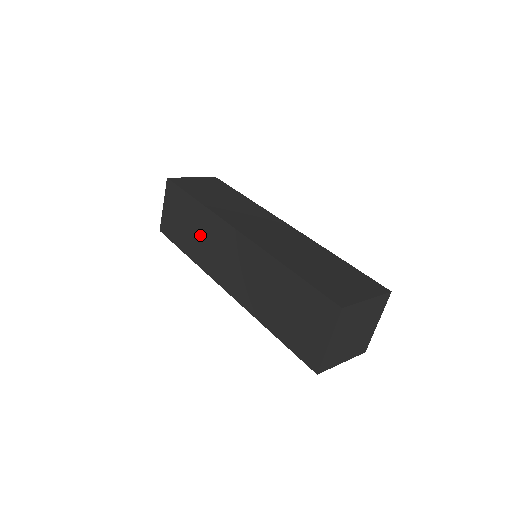
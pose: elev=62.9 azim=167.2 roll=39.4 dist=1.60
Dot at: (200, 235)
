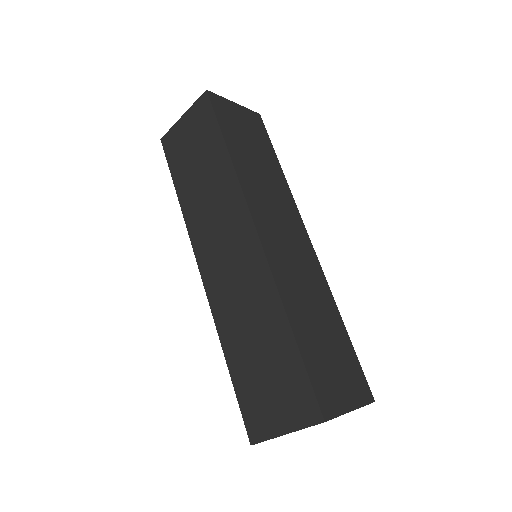
Dot at: occluded
